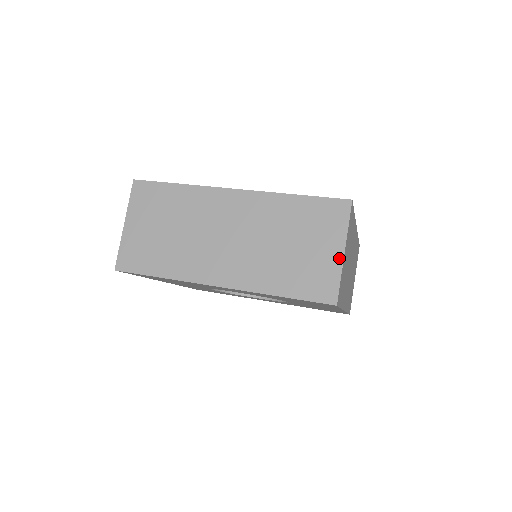
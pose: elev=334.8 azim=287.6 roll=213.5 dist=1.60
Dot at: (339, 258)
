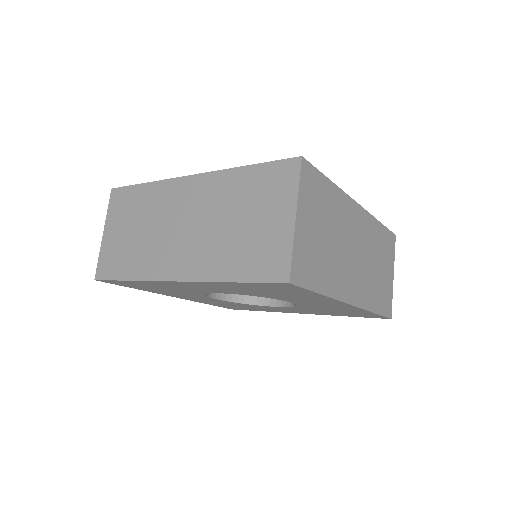
Dot at: (290, 226)
